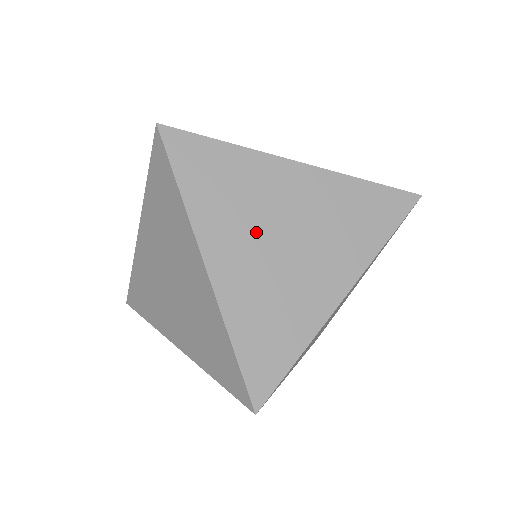
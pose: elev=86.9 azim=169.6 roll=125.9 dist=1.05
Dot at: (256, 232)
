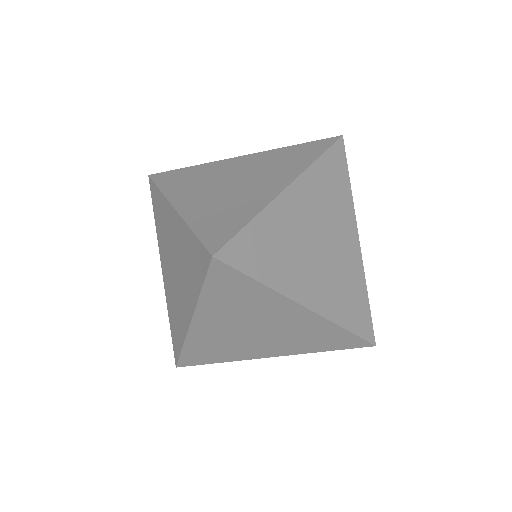
Dot at: (211, 185)
